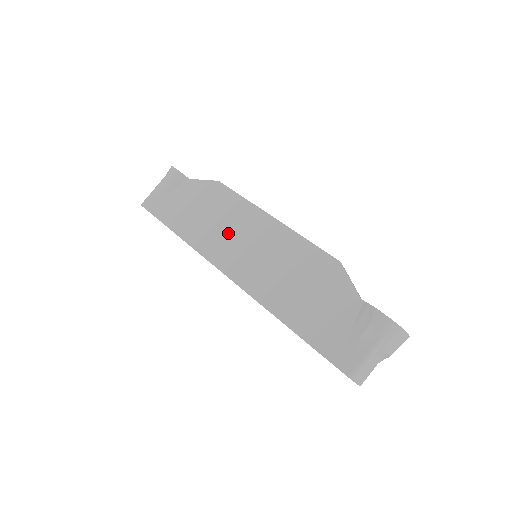
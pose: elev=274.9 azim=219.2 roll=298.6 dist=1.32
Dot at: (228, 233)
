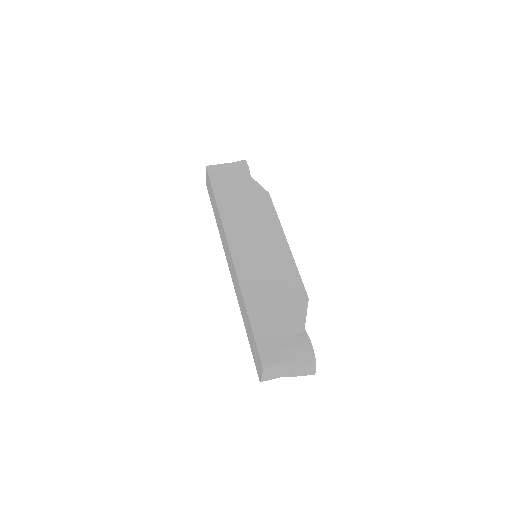
Dot at: (251, 228)
